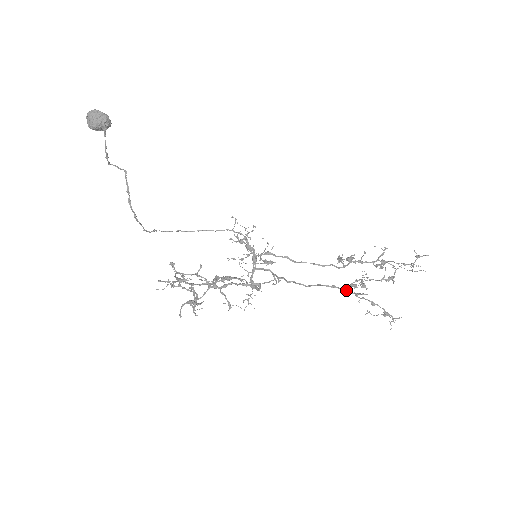
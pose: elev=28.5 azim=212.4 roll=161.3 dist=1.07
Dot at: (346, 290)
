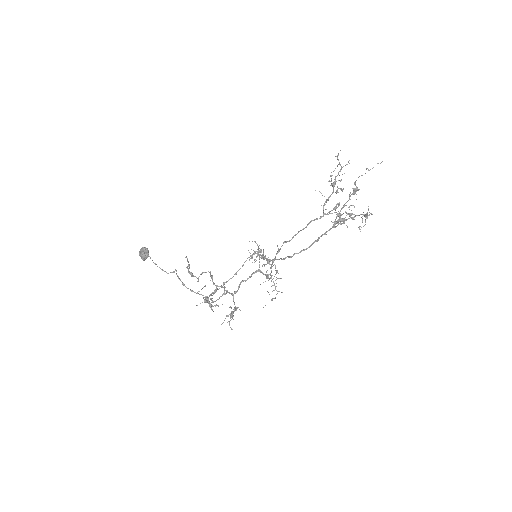
Dot at: occluded
